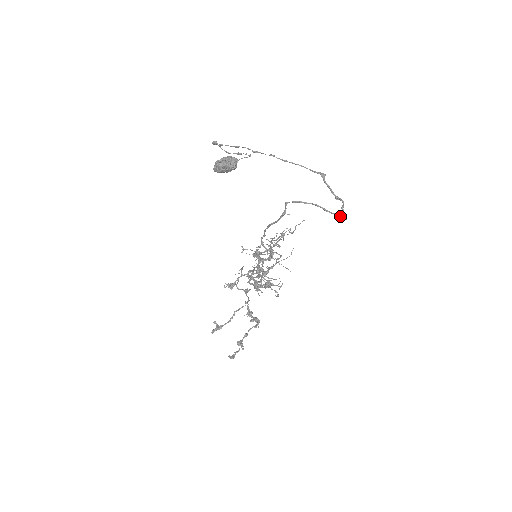
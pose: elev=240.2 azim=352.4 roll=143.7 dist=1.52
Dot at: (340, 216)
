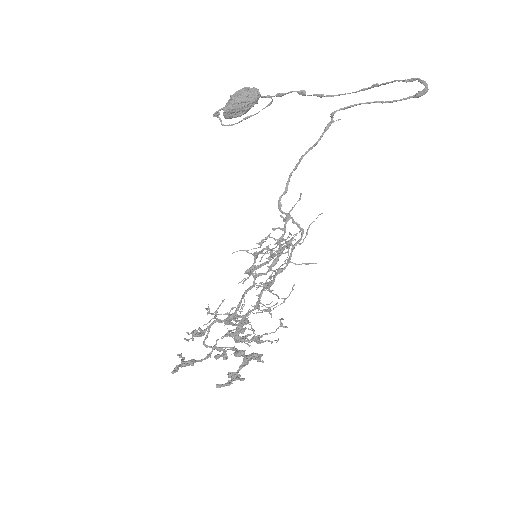
Dot at: (416, 94)
